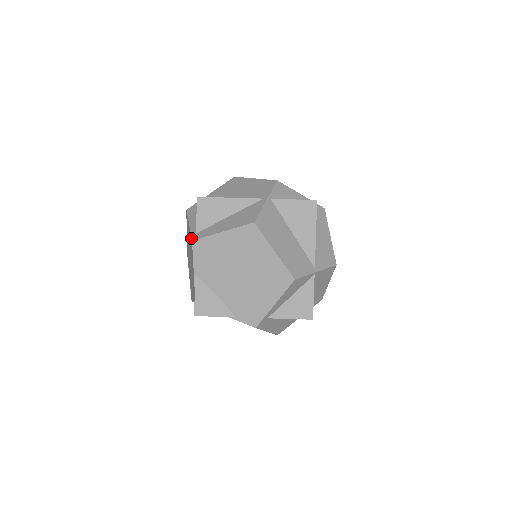
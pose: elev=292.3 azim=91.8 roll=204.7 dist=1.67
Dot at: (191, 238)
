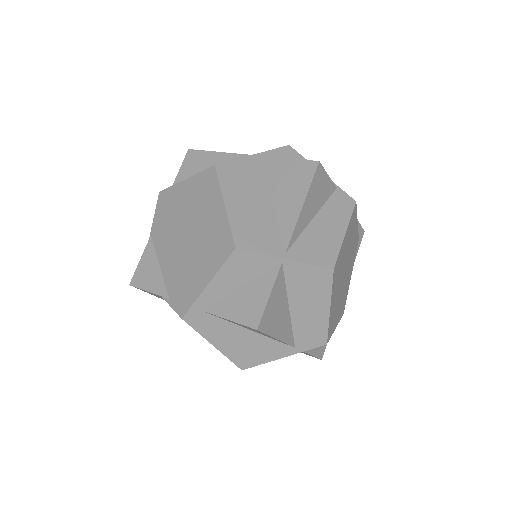
Dot at: occluded
